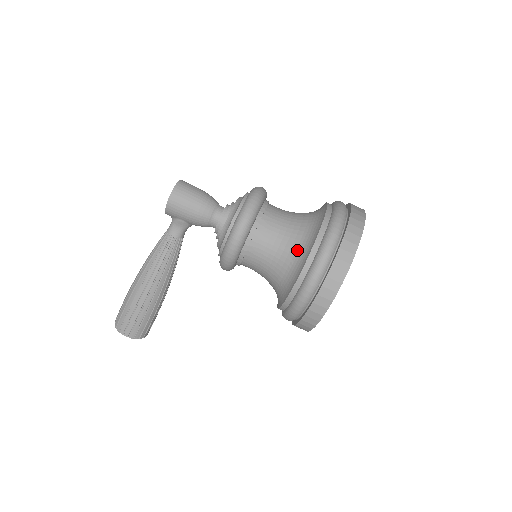
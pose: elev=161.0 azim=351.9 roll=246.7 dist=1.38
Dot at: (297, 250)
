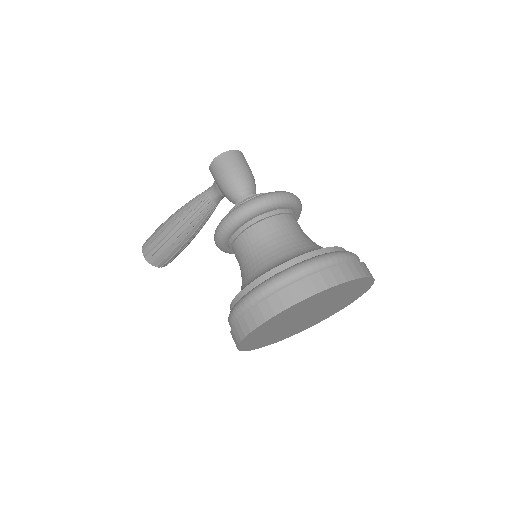
Dot at: (265, 266)
